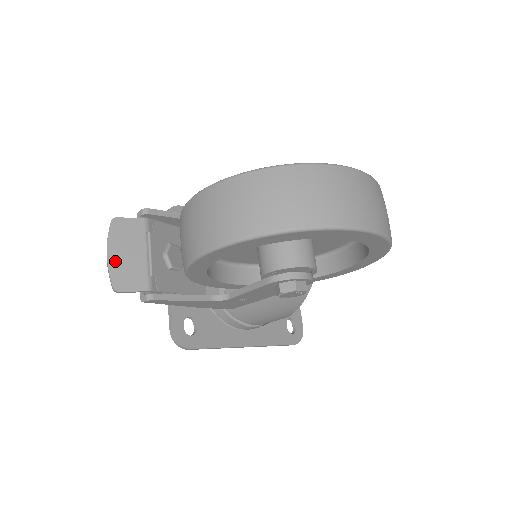
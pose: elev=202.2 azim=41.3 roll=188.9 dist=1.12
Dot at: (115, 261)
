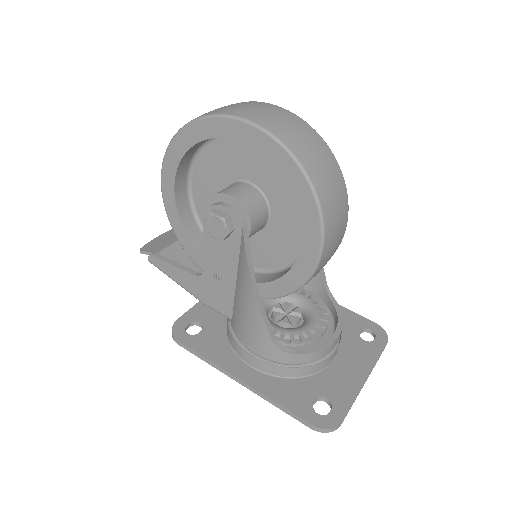
Dot at: (156, 240)
